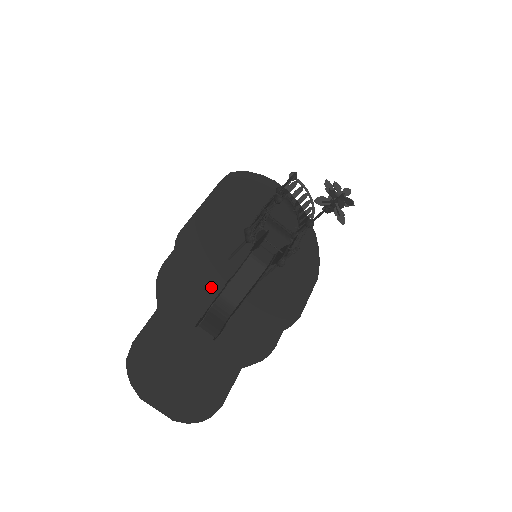
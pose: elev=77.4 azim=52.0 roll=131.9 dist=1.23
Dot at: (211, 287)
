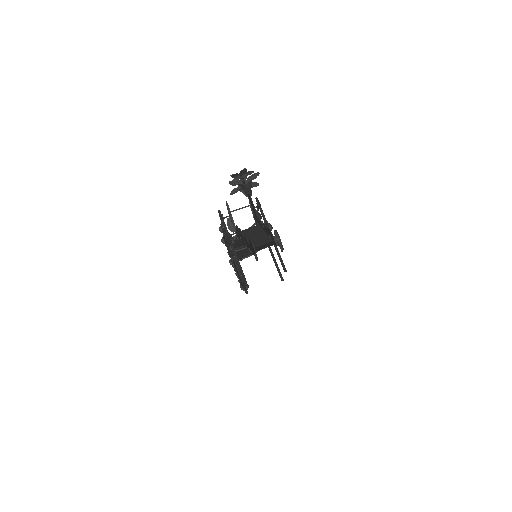
Dot at: occluded
